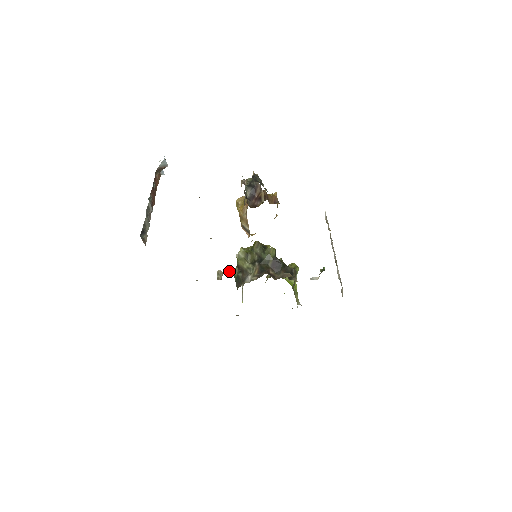
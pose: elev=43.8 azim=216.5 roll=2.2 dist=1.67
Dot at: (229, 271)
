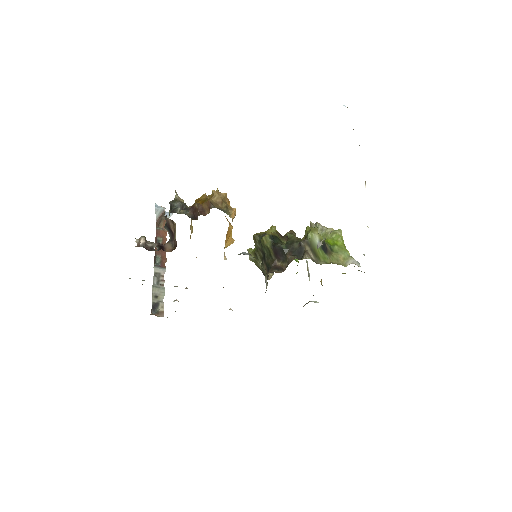
Dot at: occluded
